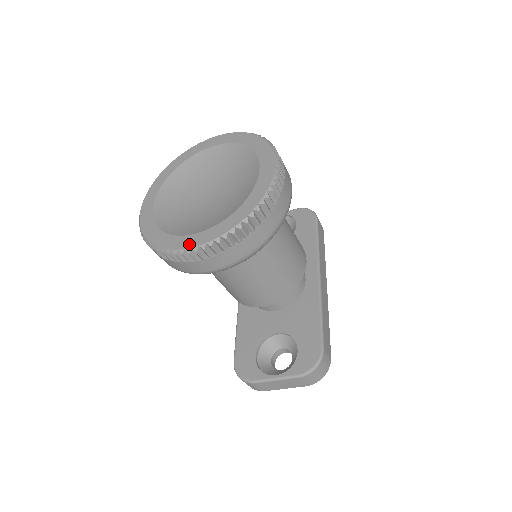
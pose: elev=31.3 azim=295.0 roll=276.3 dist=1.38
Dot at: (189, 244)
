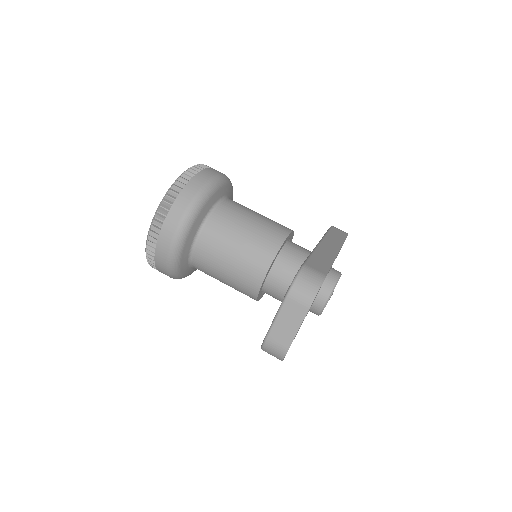
Dot at: (150, 231)
